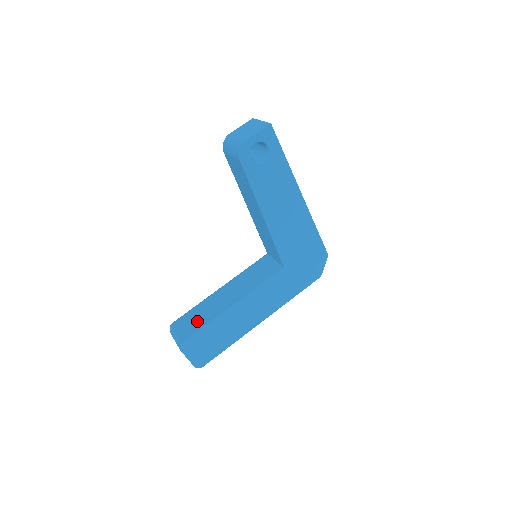
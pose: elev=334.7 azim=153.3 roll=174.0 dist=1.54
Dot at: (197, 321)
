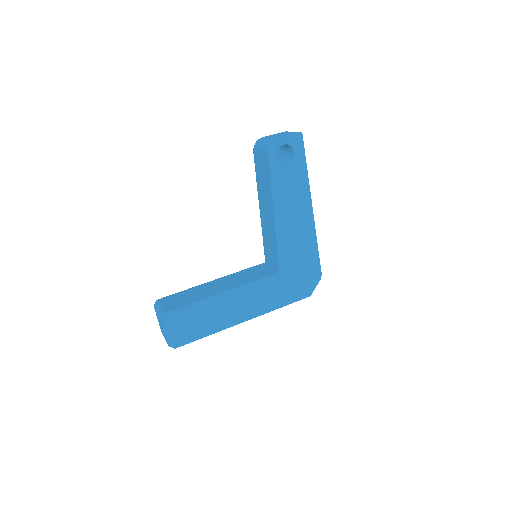
Dot at: (185, 299)
